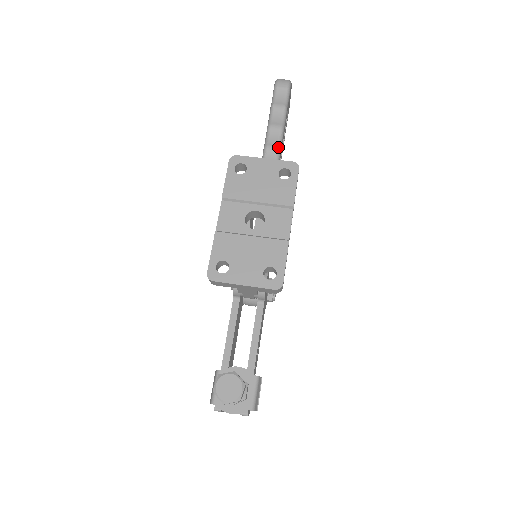
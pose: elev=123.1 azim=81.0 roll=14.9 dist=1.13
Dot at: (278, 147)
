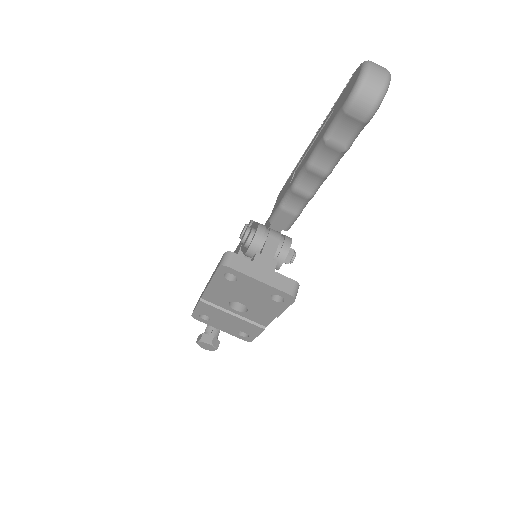
Dot at: (310, 196)
